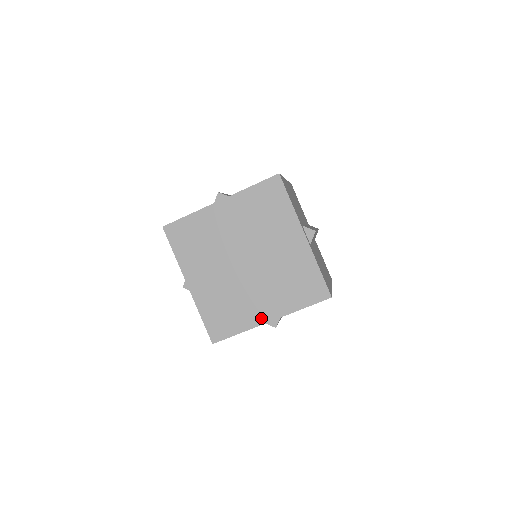
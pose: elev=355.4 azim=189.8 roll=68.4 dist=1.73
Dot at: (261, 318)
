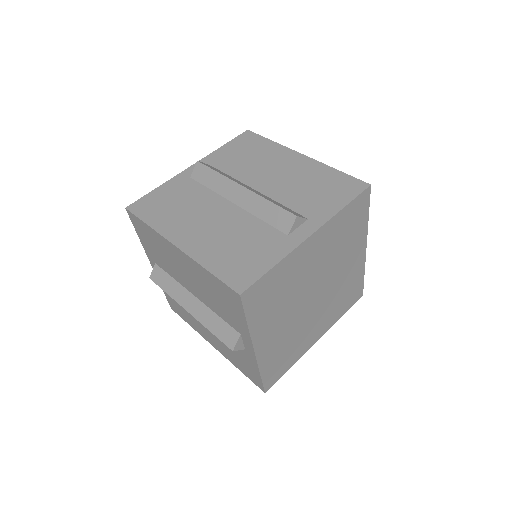
Dot at: (311, 342)
